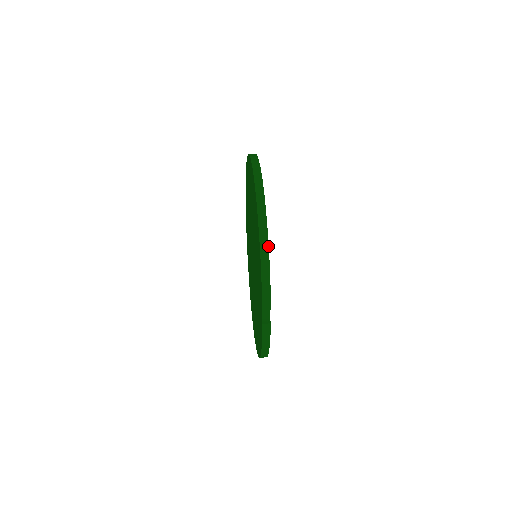
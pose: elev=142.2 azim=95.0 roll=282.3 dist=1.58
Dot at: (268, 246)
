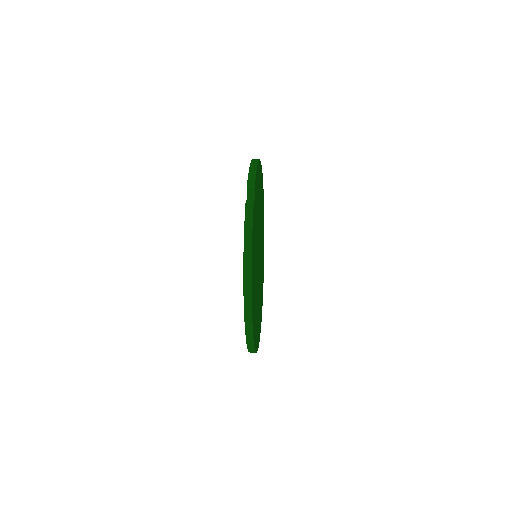
Dot at: (258, 161)
